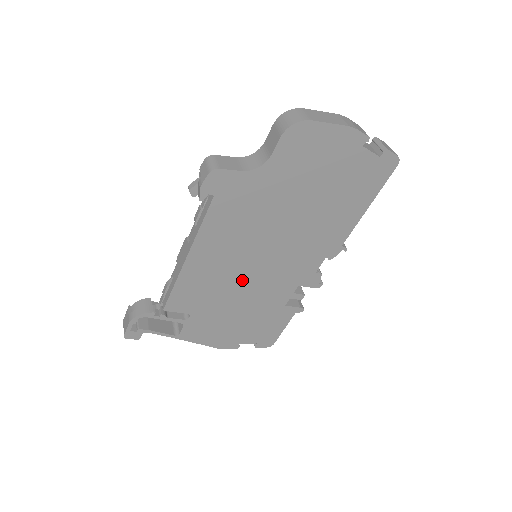
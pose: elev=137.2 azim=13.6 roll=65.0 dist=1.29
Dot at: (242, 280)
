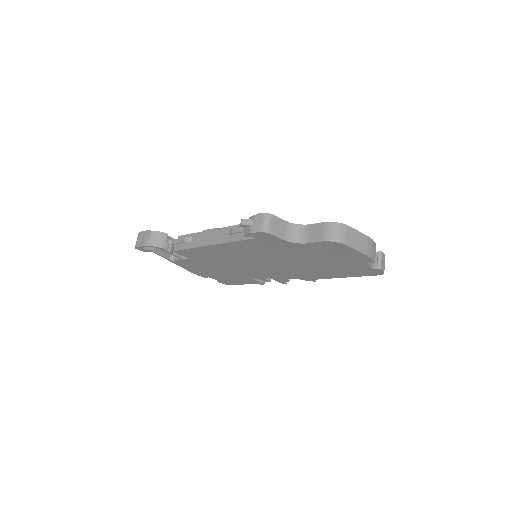
Dot at: (237, 263)
